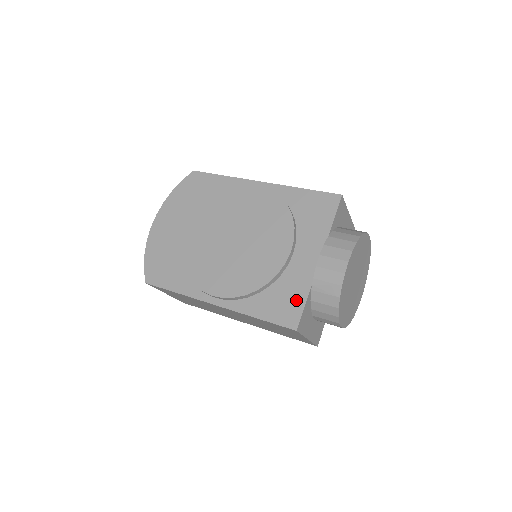
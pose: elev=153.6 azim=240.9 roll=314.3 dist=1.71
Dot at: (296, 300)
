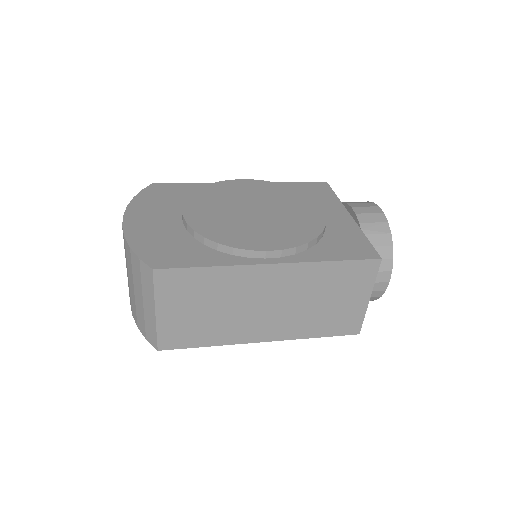
Dot at: (358, 240)
